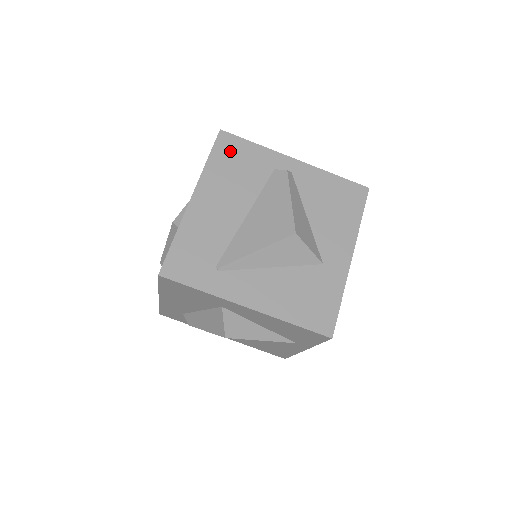
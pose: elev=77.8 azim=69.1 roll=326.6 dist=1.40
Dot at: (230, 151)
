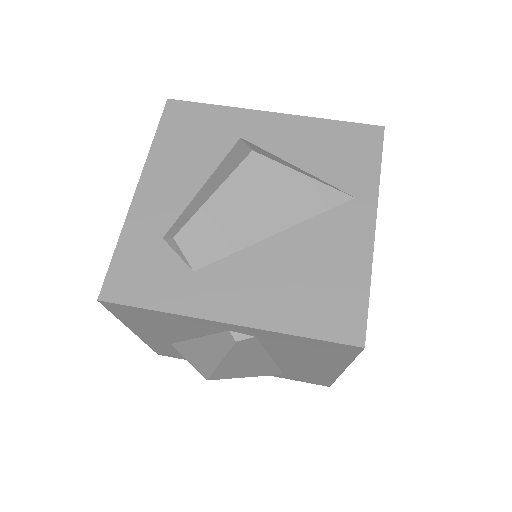
Dot at: occluded
